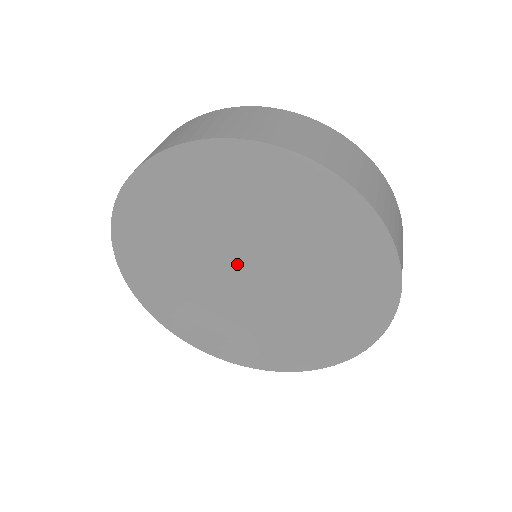
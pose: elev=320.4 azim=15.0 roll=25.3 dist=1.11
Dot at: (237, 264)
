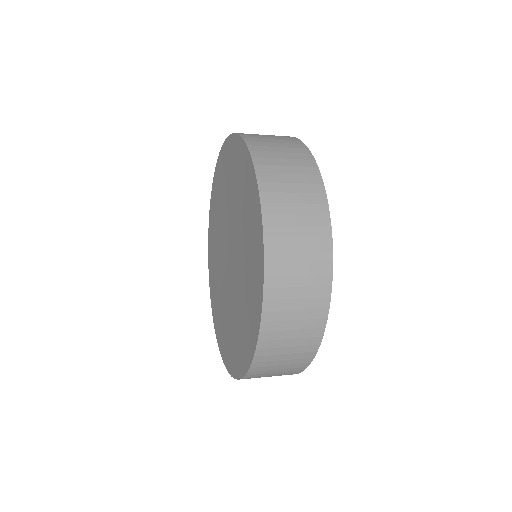
Dot at: (231, 243)
